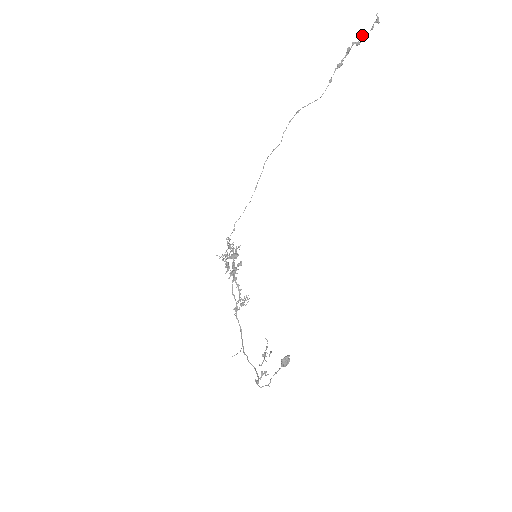
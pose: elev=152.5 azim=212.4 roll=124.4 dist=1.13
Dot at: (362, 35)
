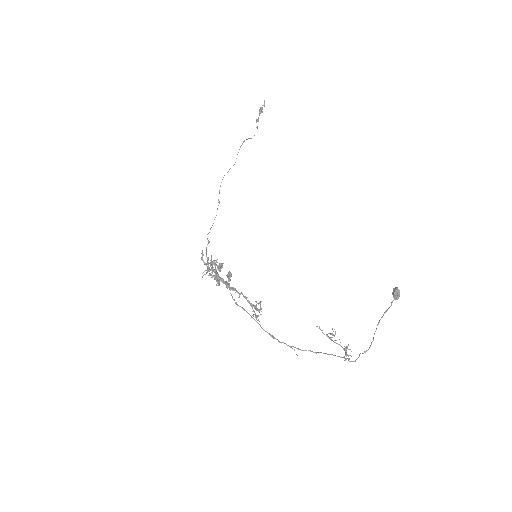
Dot at: (262, 108)
